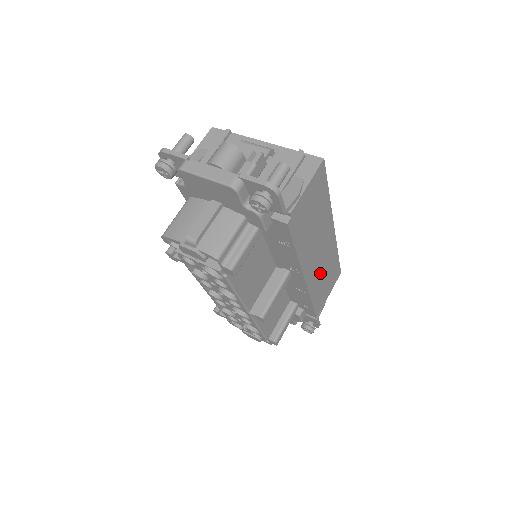
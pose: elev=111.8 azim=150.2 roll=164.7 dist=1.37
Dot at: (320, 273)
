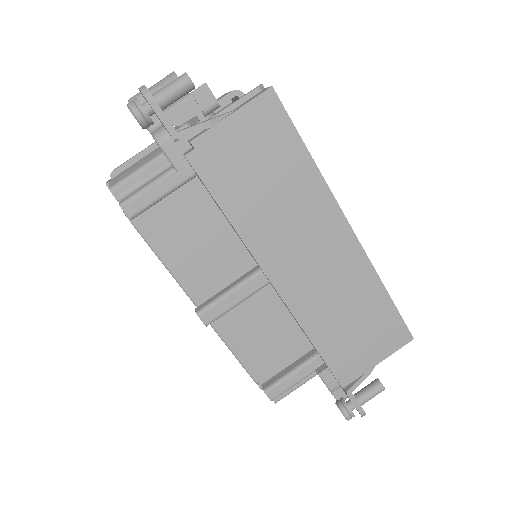
Dot at: (327, 299)
